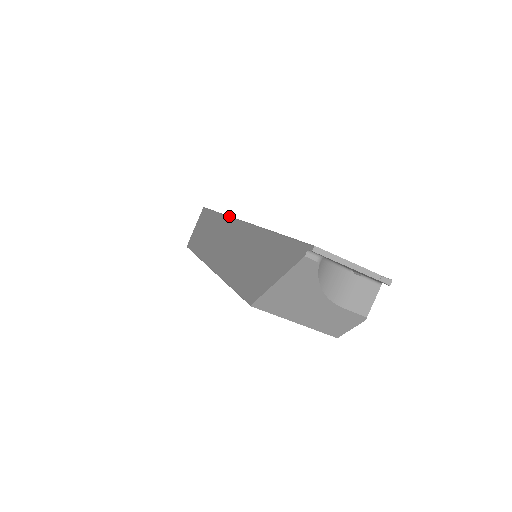
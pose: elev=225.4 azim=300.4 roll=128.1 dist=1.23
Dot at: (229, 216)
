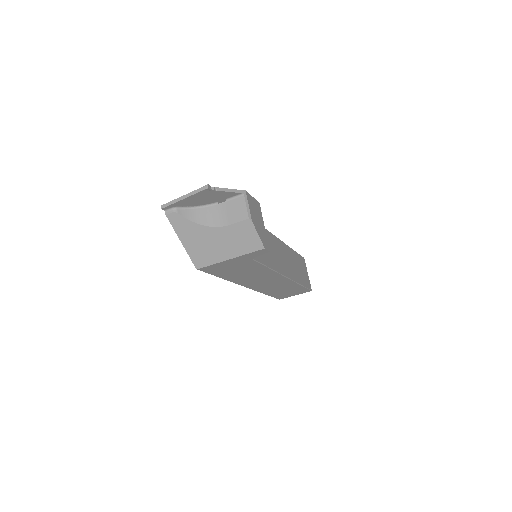
Dot at: occluded
